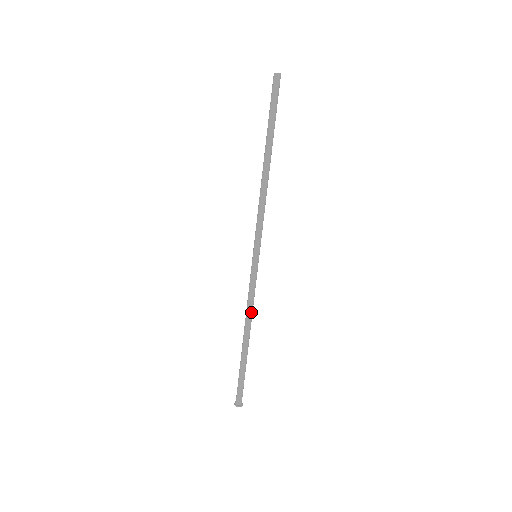
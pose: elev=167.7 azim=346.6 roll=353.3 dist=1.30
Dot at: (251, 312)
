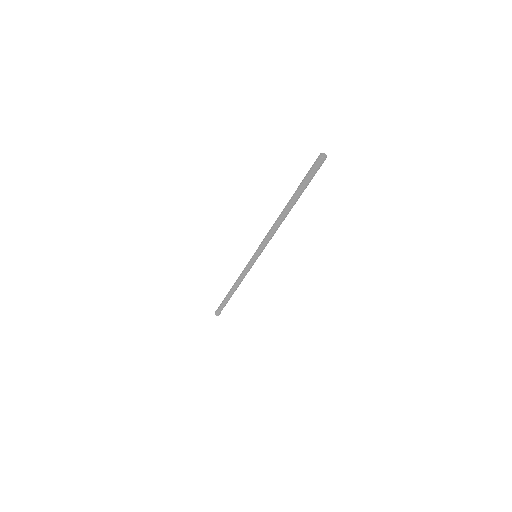
Dot at: (240, 281)
